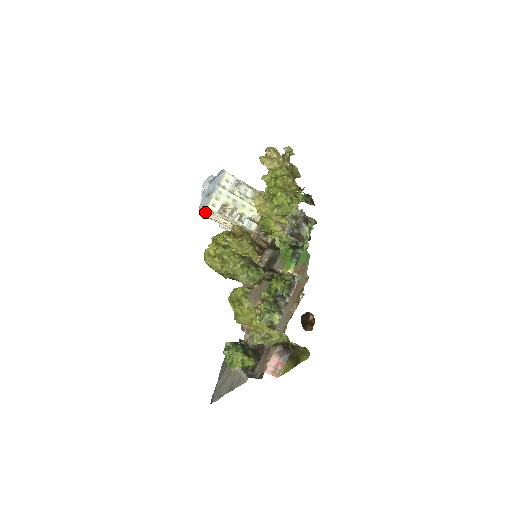
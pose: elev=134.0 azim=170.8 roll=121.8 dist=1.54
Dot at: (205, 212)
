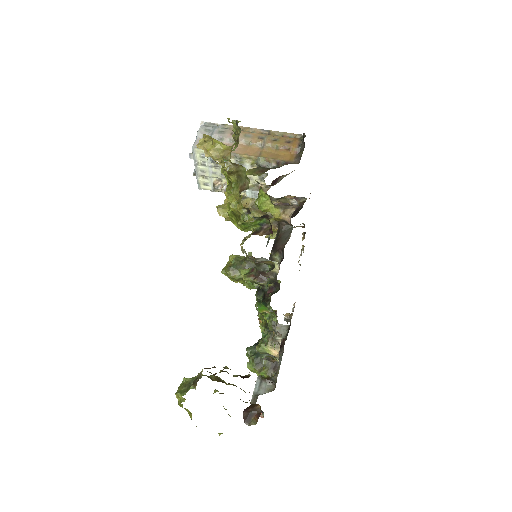
Dot at: occluded
